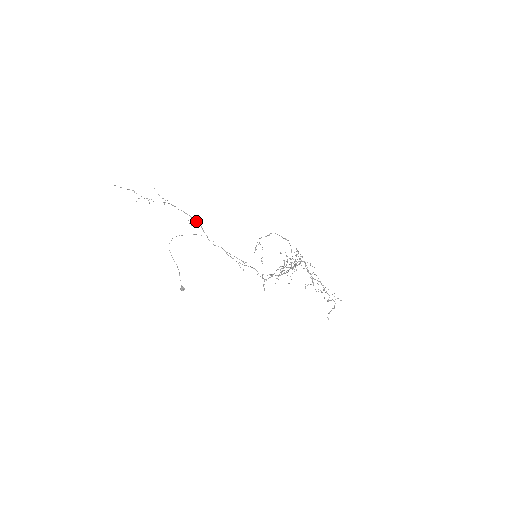
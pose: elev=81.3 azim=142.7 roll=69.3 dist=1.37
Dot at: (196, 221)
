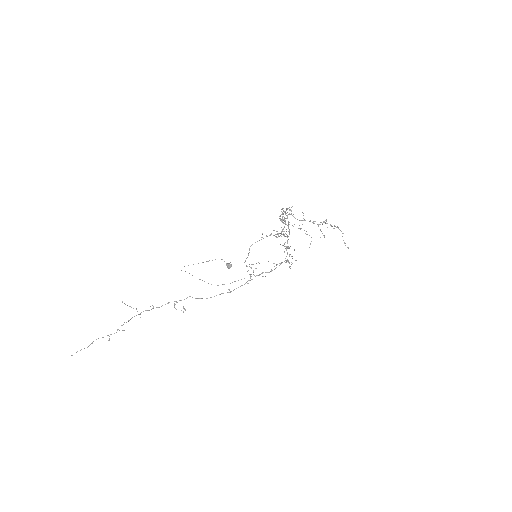
Dot at: occluded
